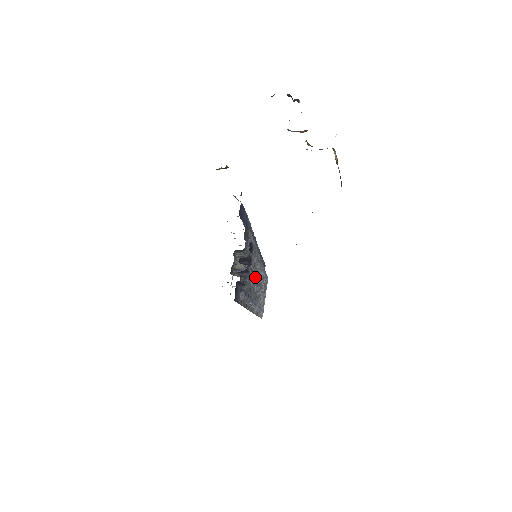
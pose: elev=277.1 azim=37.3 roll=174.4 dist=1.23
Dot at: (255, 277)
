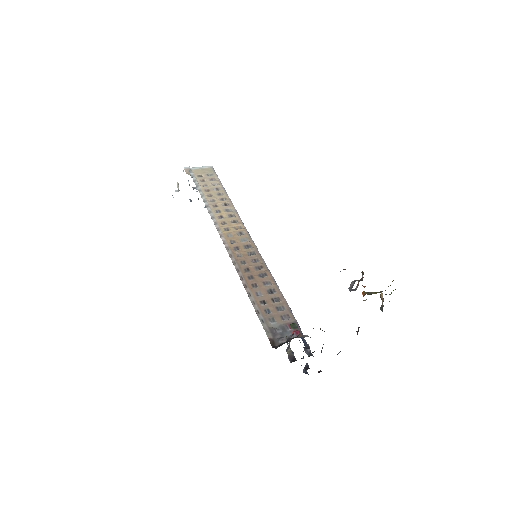
Dot at: occluded
